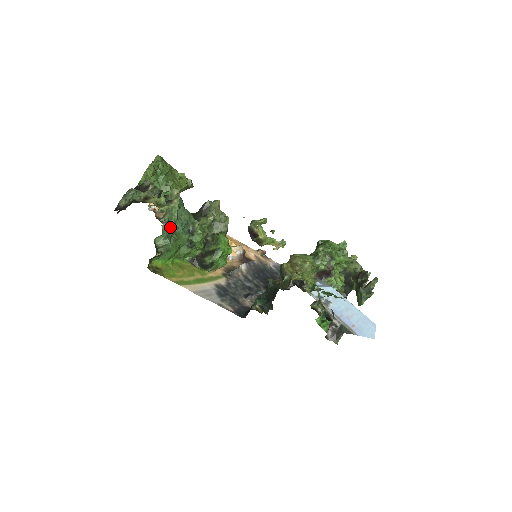
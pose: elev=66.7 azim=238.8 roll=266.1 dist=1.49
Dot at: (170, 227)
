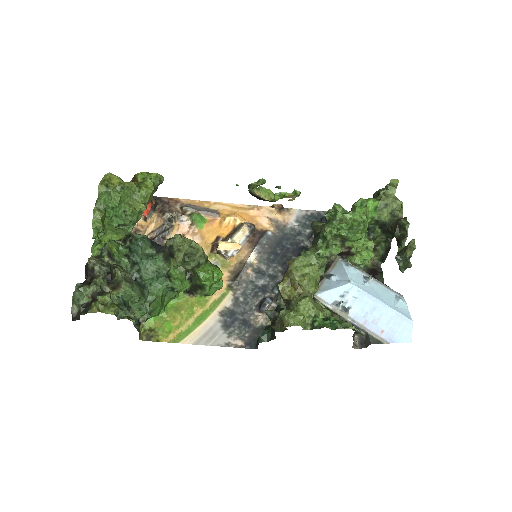
Dot at: (136, 303)
